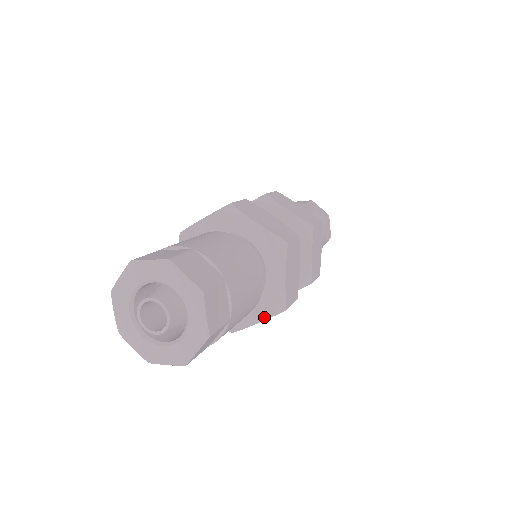
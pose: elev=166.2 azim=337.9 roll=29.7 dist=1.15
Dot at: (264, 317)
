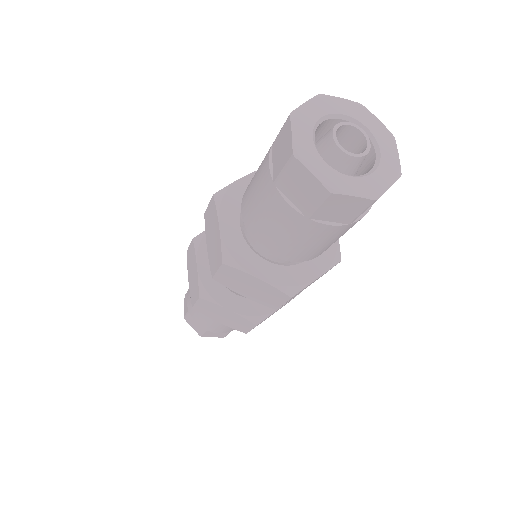
Dot at: (272, 281)
